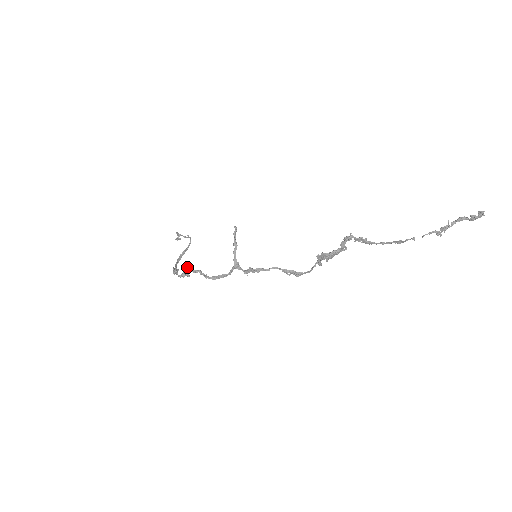
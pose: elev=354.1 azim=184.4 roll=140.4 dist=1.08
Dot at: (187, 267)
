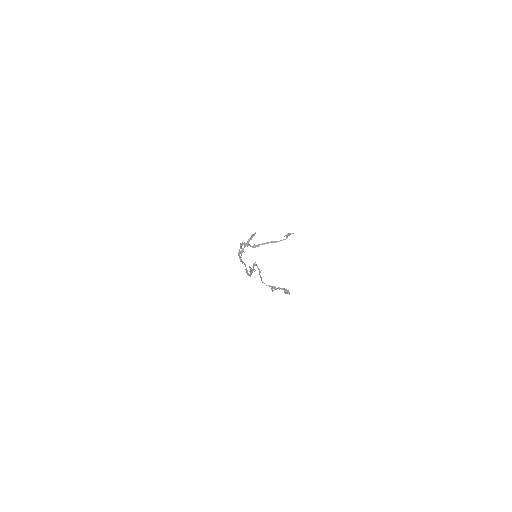
Dot at: occluded
